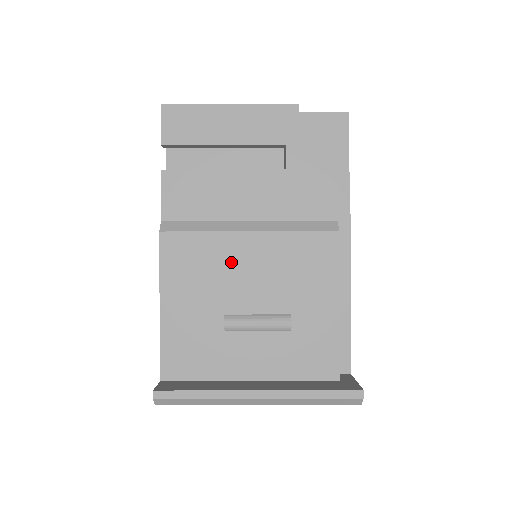
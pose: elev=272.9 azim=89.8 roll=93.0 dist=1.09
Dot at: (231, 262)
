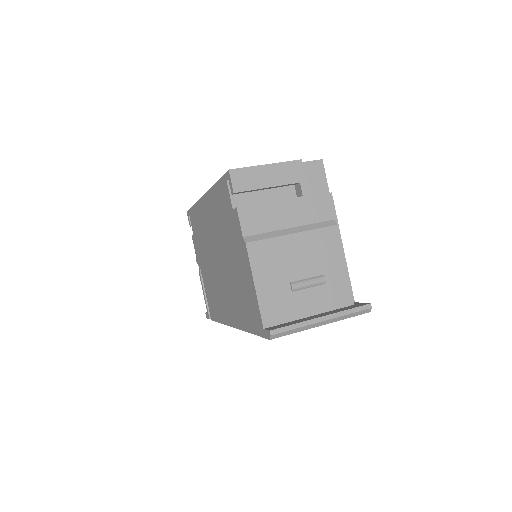
Dot at: (287, 252)
